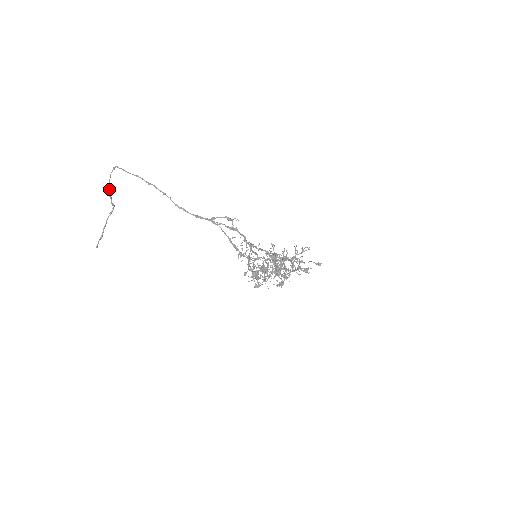
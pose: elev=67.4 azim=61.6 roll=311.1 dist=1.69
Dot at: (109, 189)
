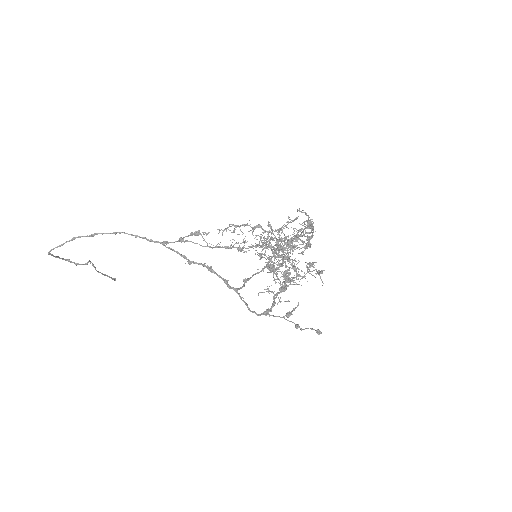
Dot at: occluded
